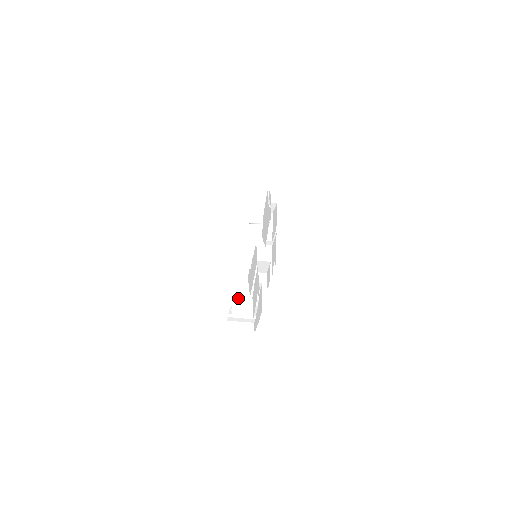
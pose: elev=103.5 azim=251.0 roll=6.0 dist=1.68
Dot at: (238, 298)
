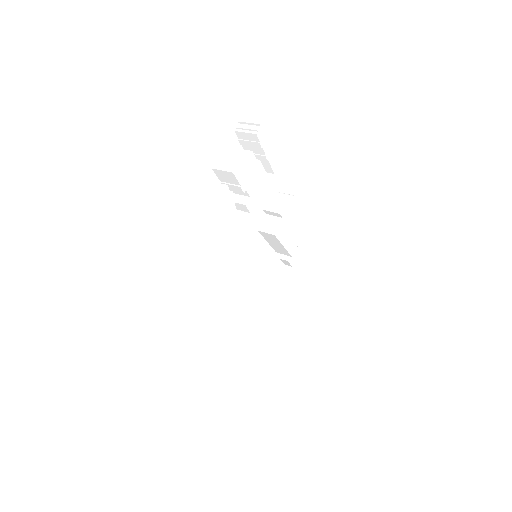
Dot at: (237, 151)
